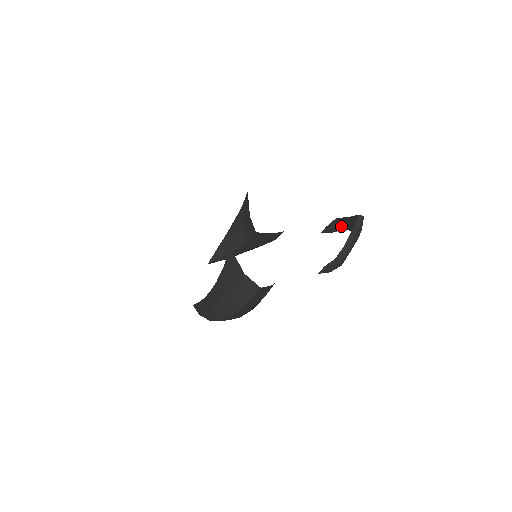
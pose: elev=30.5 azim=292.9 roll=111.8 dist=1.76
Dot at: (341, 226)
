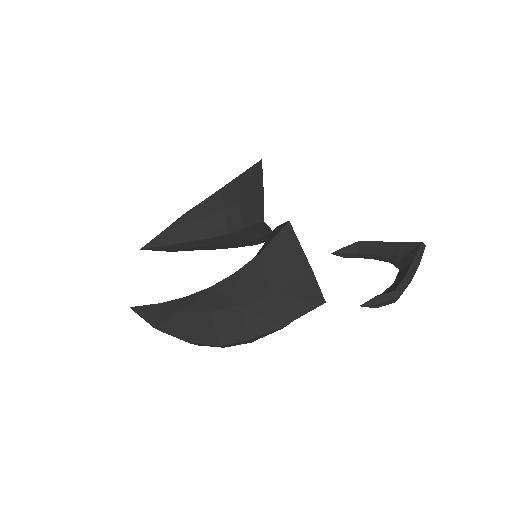
Dot at: (371, 252)
